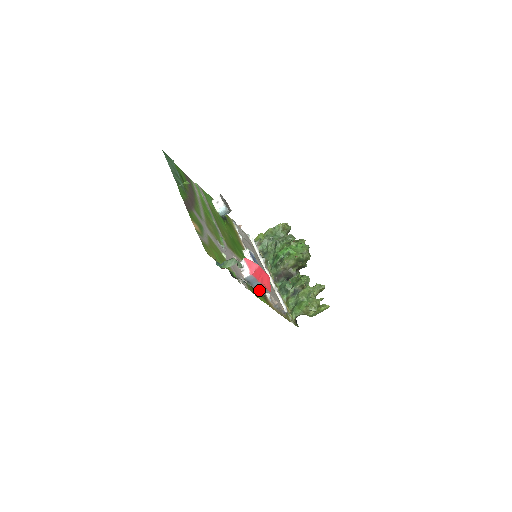
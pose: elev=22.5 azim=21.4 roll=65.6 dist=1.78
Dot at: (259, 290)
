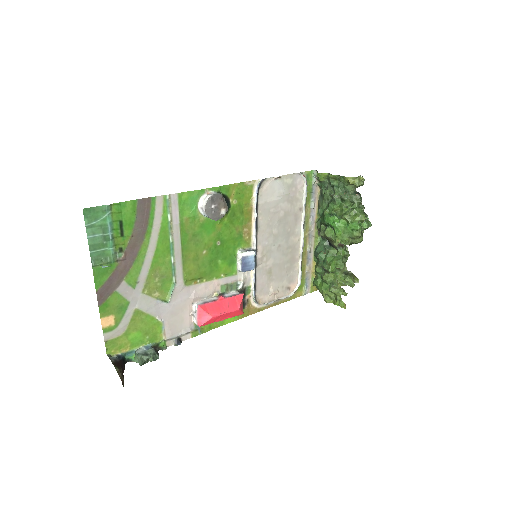
Dot at: occluded
